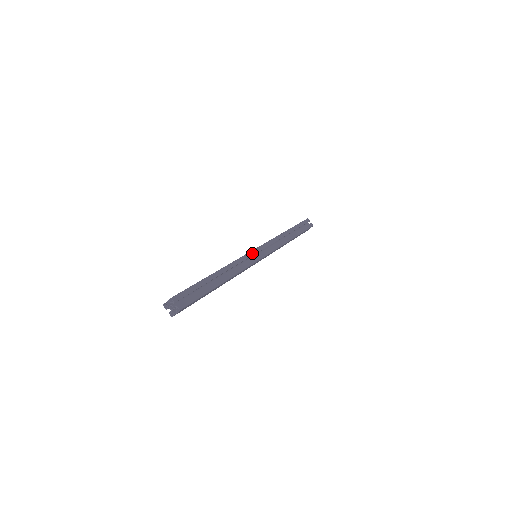
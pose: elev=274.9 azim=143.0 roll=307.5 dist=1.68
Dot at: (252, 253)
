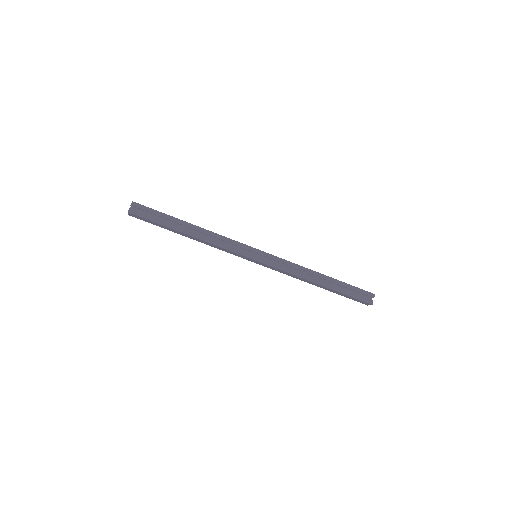
Dot at: (248, 248)
